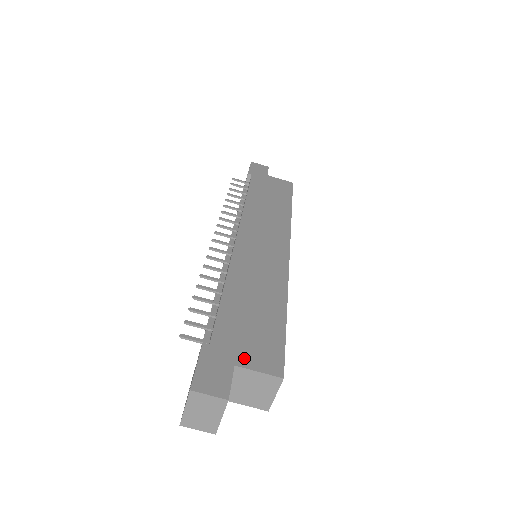
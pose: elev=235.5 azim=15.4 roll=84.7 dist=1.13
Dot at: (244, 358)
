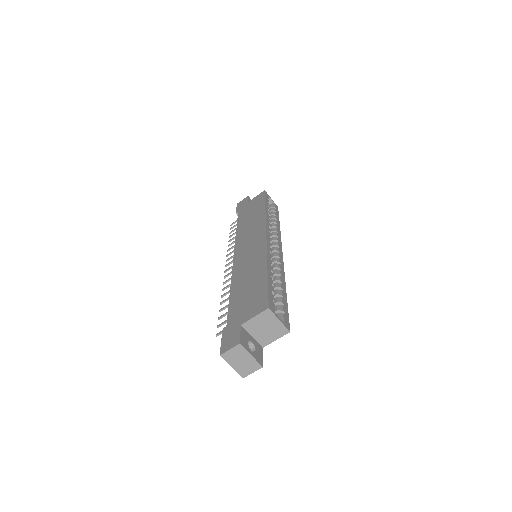
Dot at: (245, 317)
